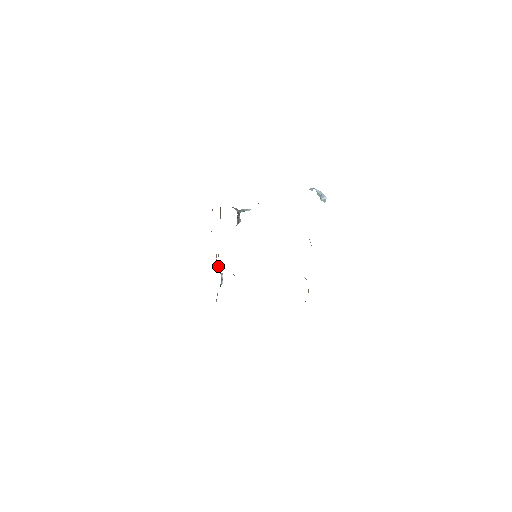
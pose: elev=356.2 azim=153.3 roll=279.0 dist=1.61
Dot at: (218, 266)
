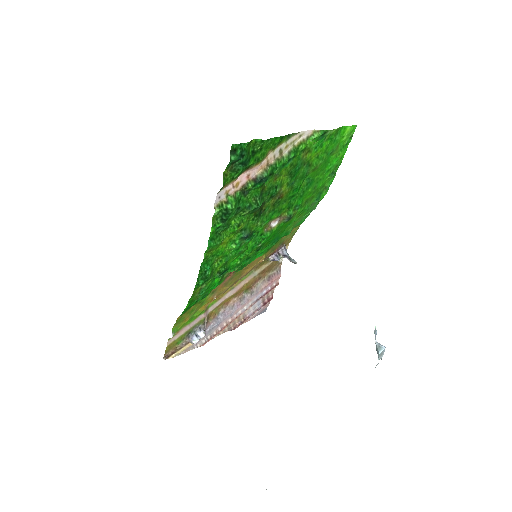
Dot at: (211, 327)
